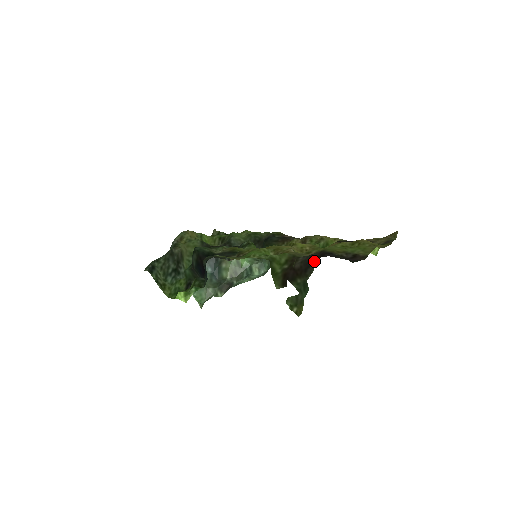
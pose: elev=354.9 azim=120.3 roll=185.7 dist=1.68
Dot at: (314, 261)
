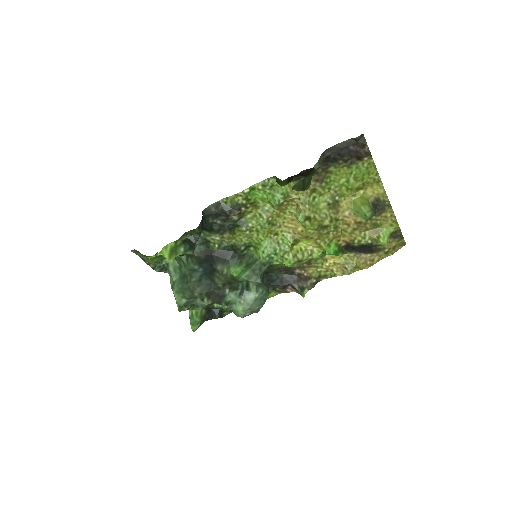
Dot at: (320, 163)
